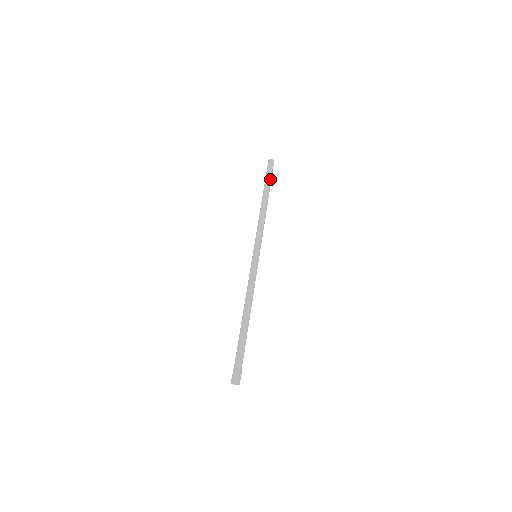
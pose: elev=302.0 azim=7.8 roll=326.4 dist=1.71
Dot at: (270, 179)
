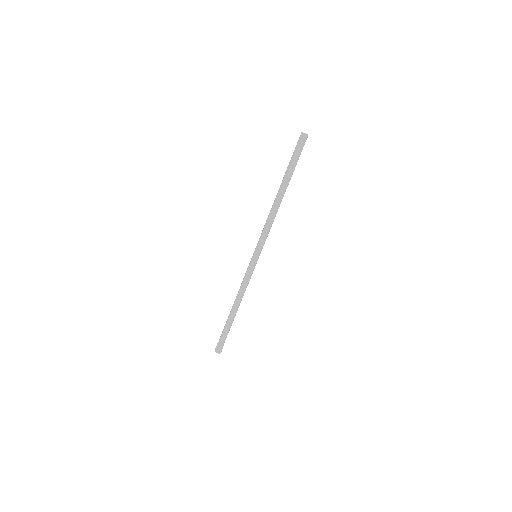
Dot at: occluded
